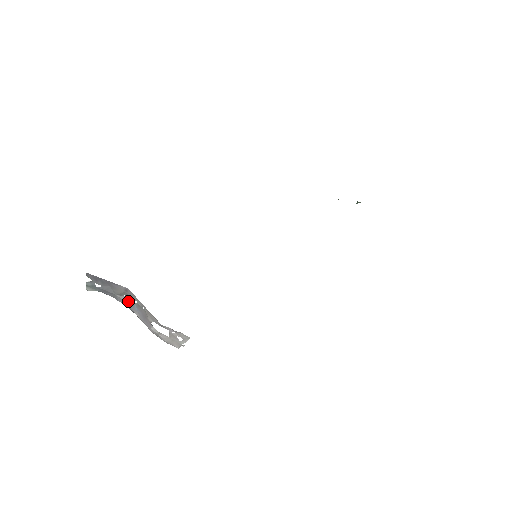
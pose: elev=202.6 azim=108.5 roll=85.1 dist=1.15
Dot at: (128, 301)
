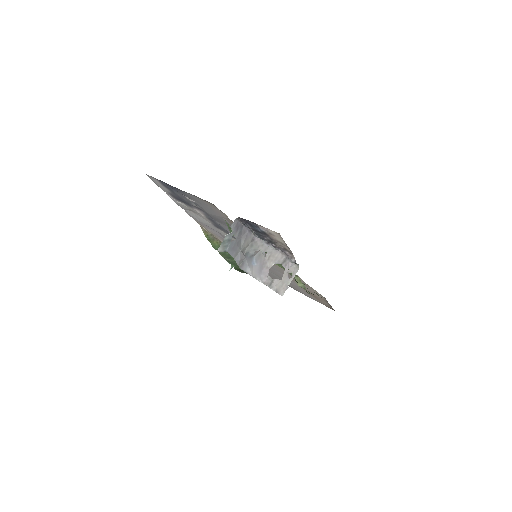
Dot at: (248, 256)
